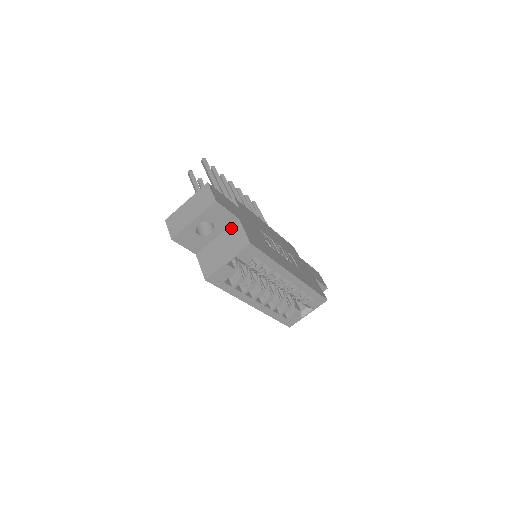
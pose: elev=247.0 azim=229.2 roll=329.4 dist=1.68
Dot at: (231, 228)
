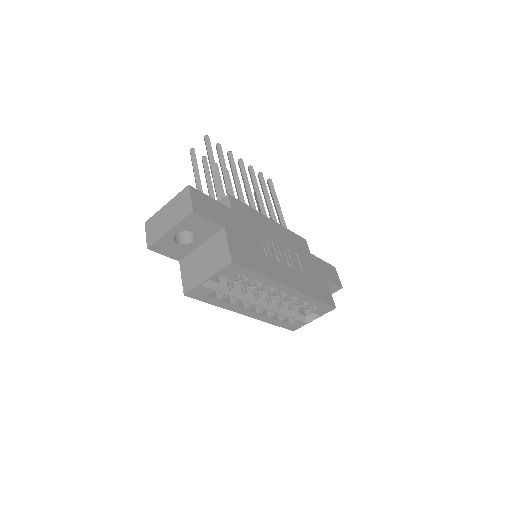
Dot at: (215, 238)
